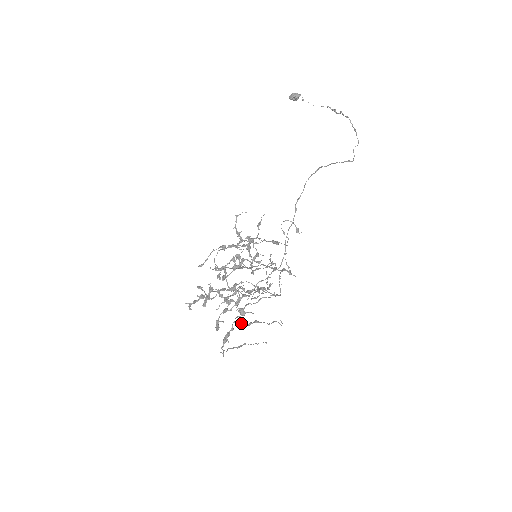
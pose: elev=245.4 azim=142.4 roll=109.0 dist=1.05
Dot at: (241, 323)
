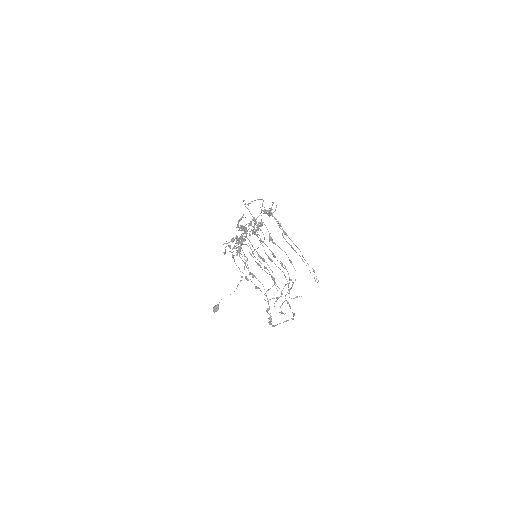
Dot at: (271, 215)
